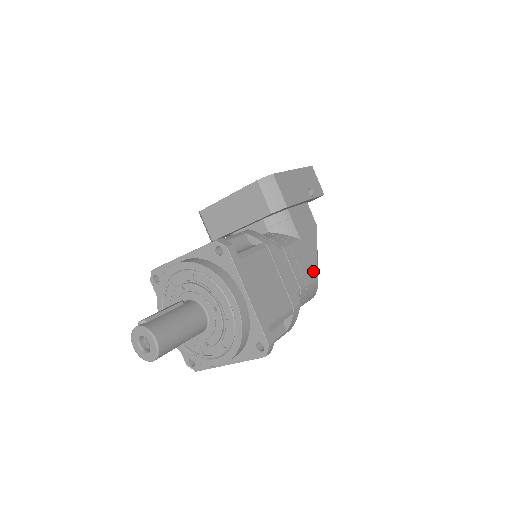
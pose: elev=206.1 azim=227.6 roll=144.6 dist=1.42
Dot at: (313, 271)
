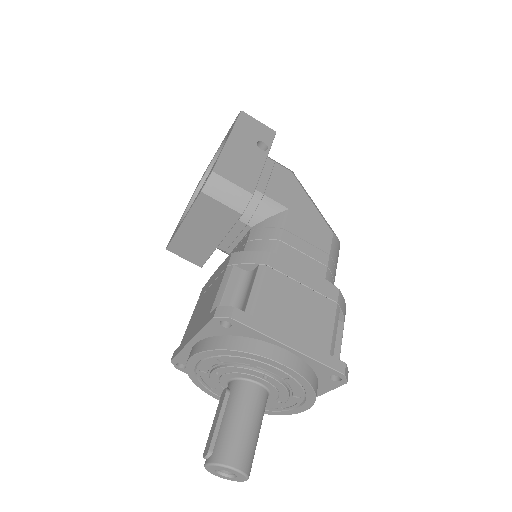
Dot at: (324, 230)
